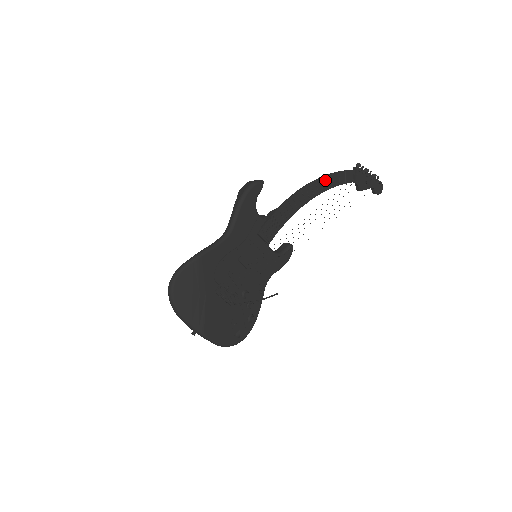
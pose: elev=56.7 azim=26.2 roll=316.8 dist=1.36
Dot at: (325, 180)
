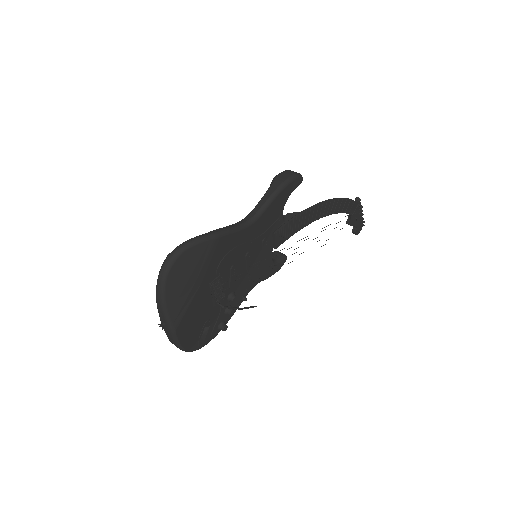
Dot at: (340, 202)
